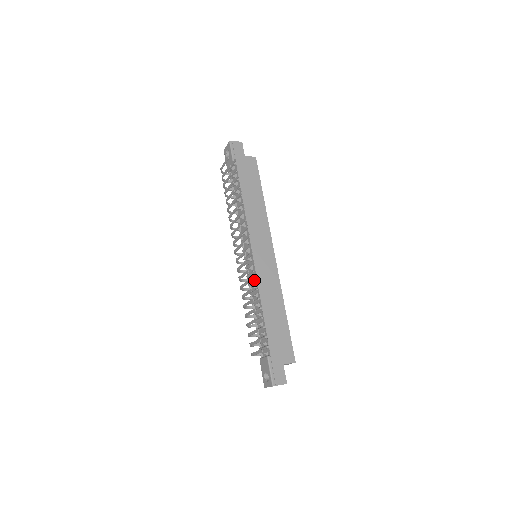
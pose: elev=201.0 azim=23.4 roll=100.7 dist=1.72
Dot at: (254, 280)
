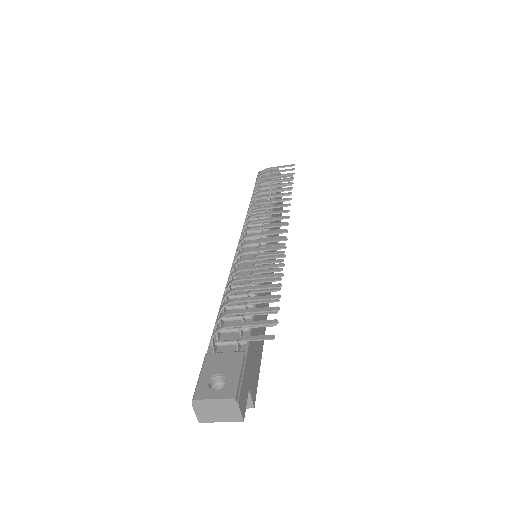
Dot at: occluded
